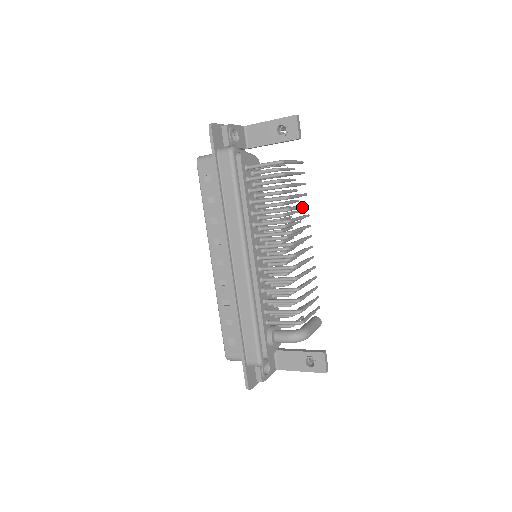
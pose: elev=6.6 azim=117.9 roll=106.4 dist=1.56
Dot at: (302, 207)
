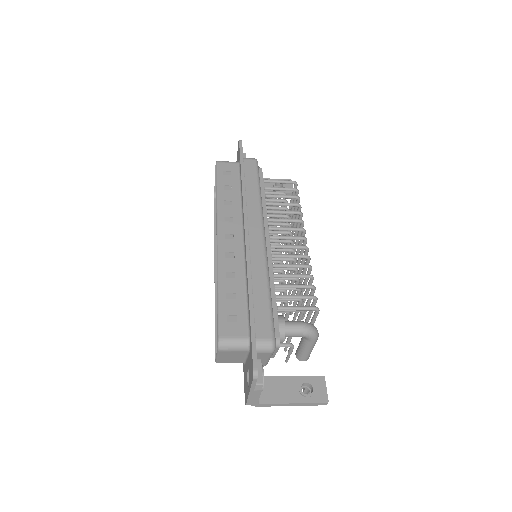
Dot at: occluded
